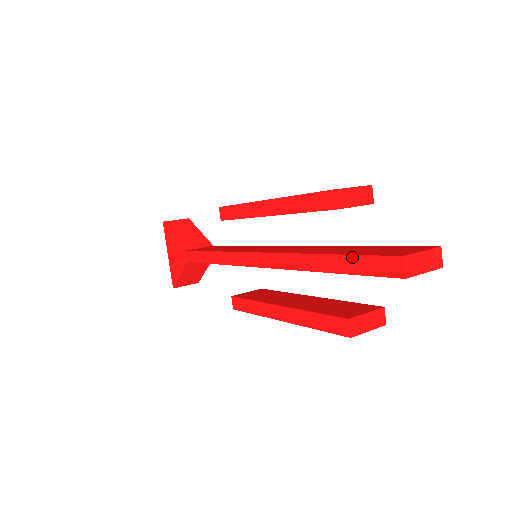
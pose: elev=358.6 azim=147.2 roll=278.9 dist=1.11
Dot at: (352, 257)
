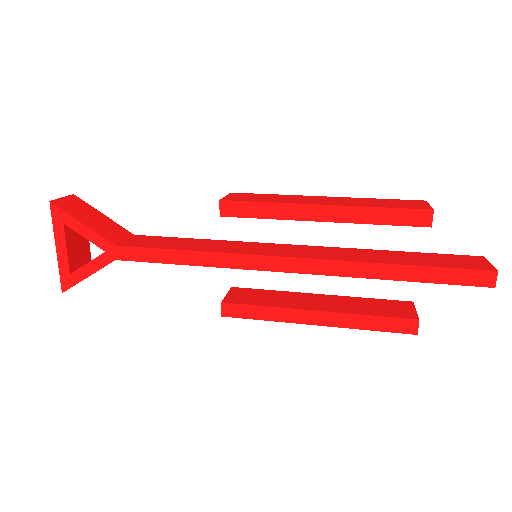
Dot at: (440, 269)
